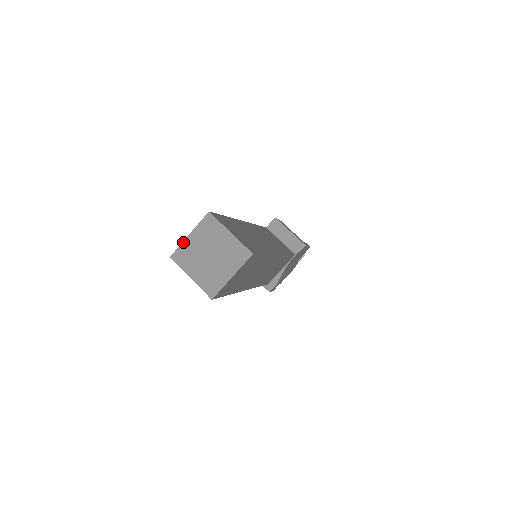
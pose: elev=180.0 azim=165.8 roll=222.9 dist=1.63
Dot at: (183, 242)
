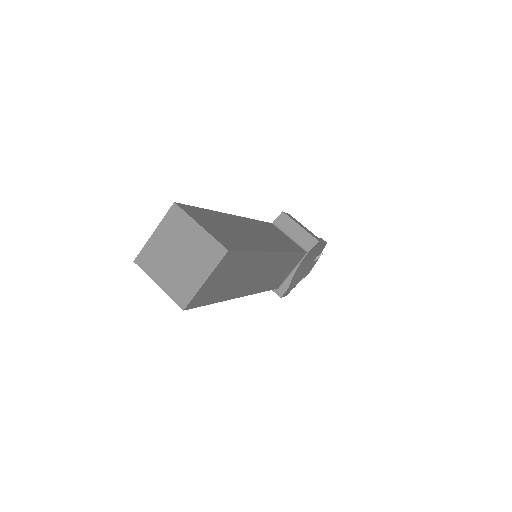
Dot at: (147, 242)
